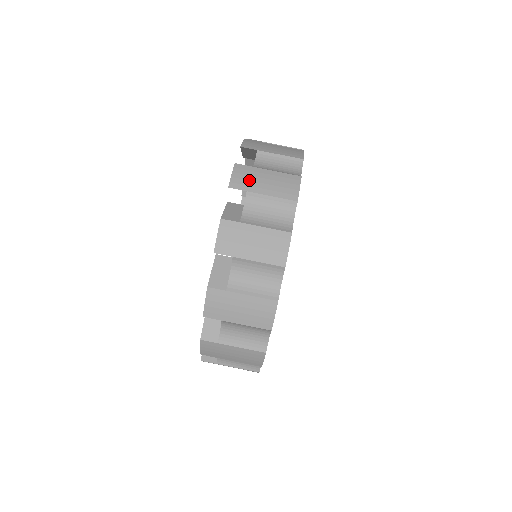
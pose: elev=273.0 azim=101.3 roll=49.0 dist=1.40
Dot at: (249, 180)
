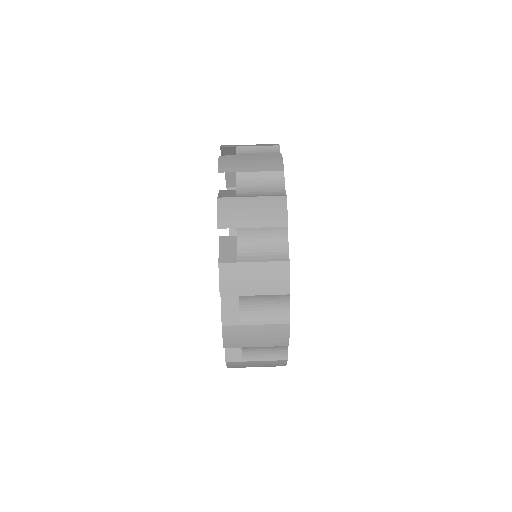
Dot at: (236, 215)
